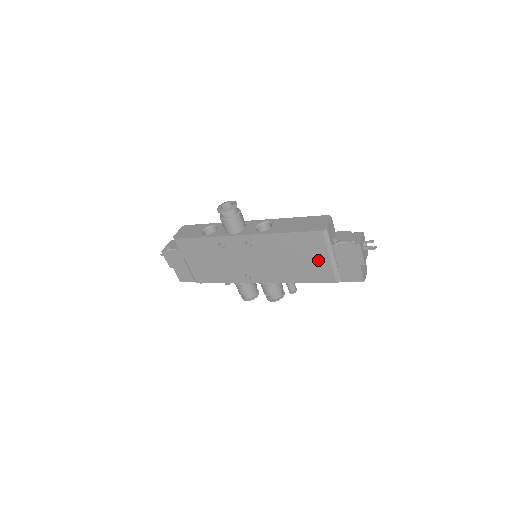
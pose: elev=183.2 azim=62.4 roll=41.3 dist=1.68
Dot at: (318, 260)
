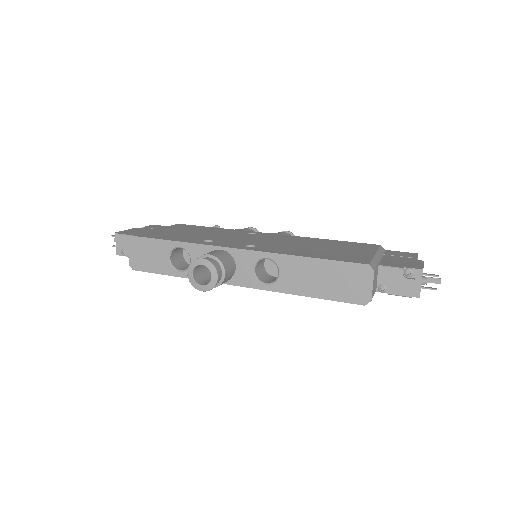
Dot at: occluded
